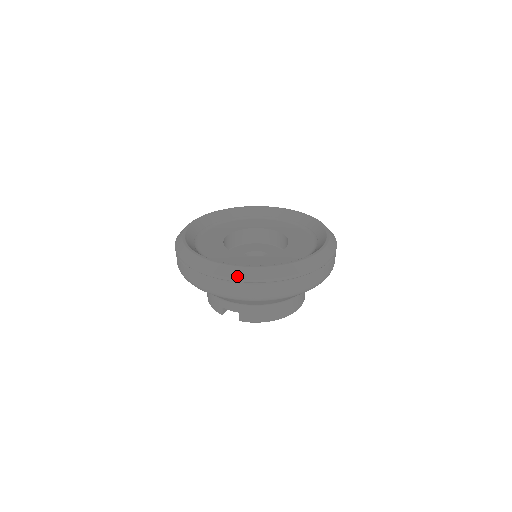
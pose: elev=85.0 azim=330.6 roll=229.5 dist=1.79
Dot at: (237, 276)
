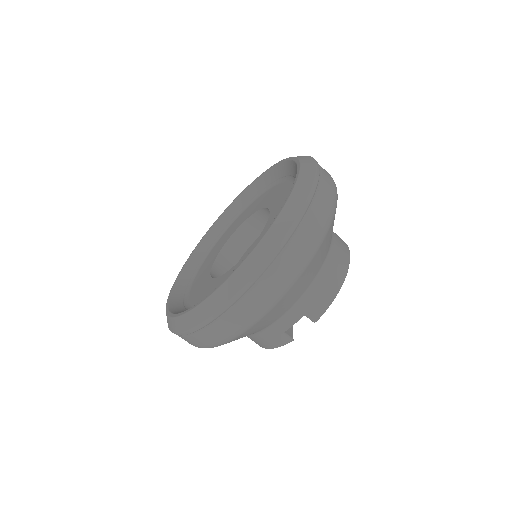
Dot at: (255, 268)
